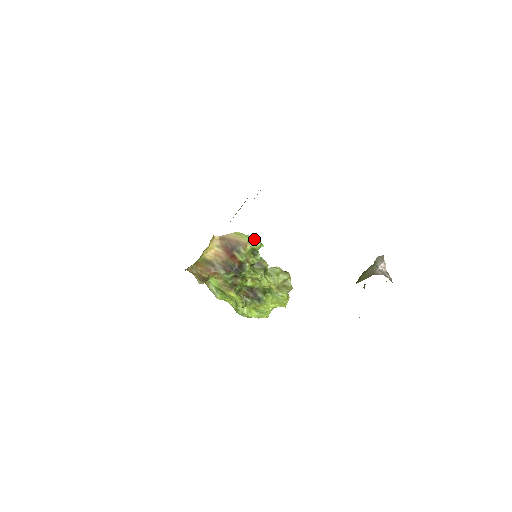
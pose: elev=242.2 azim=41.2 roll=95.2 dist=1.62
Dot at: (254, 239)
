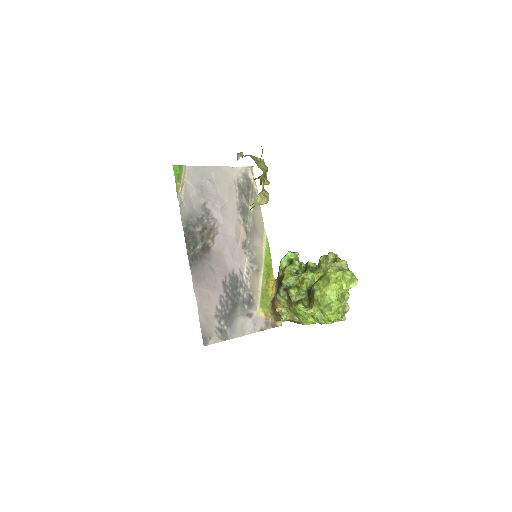
Dot at: occluded
